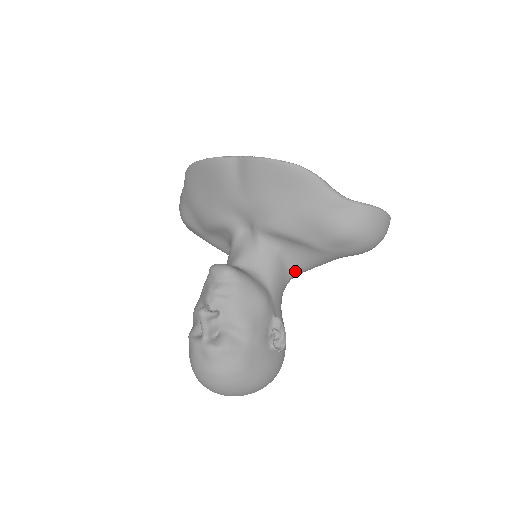
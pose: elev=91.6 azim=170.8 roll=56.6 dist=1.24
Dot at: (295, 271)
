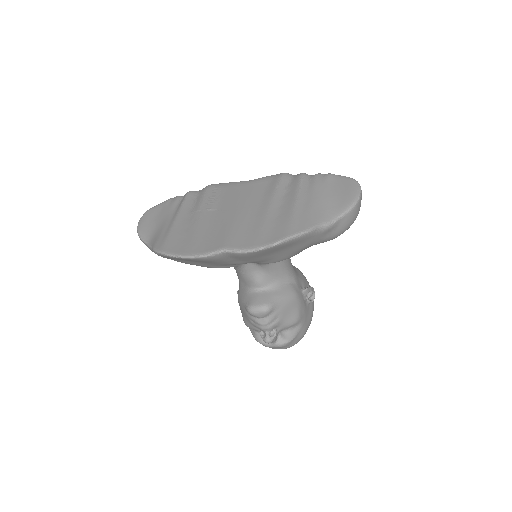
Dot at: occluded
